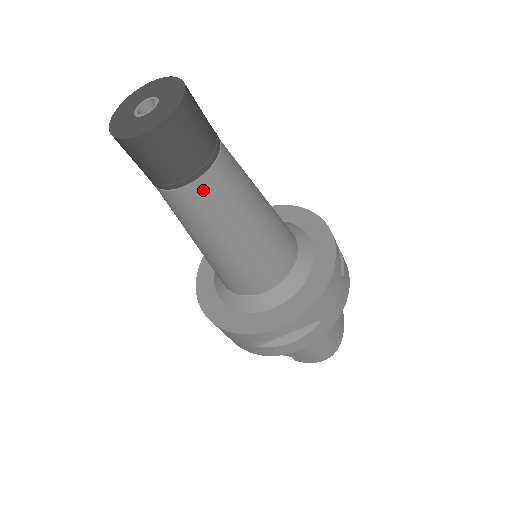
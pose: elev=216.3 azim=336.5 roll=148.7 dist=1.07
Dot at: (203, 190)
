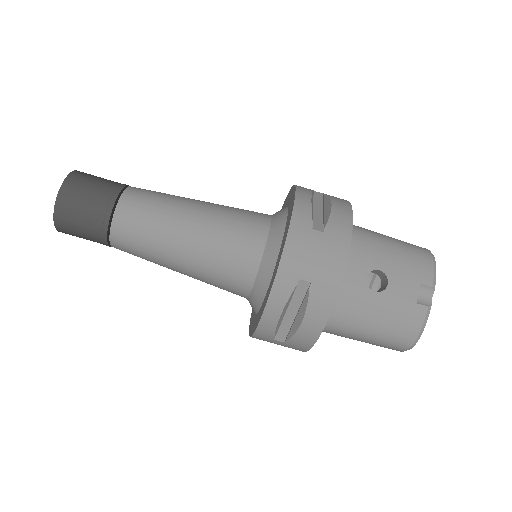
Dot at: (136, 190)
